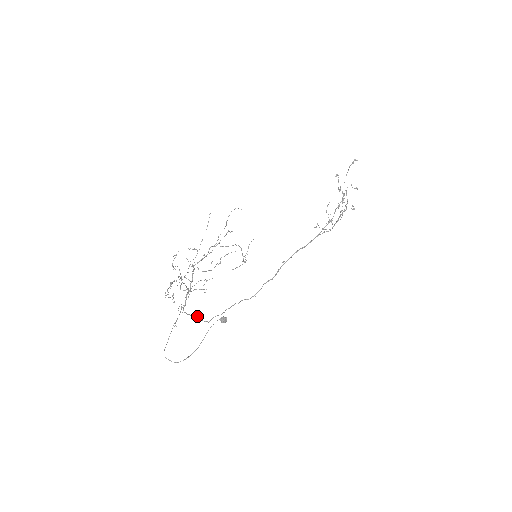
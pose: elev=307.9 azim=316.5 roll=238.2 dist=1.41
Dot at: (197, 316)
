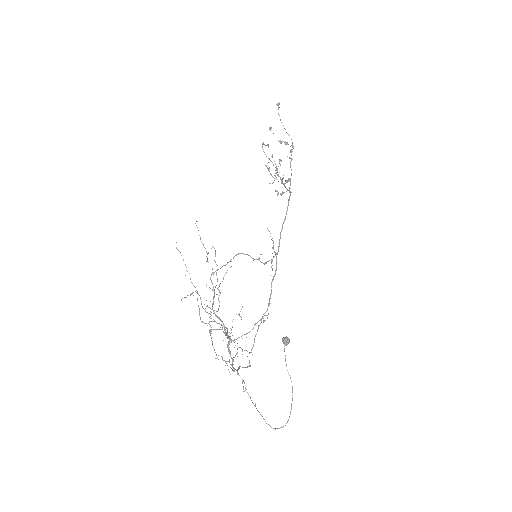
Dot at: (239, 367)
